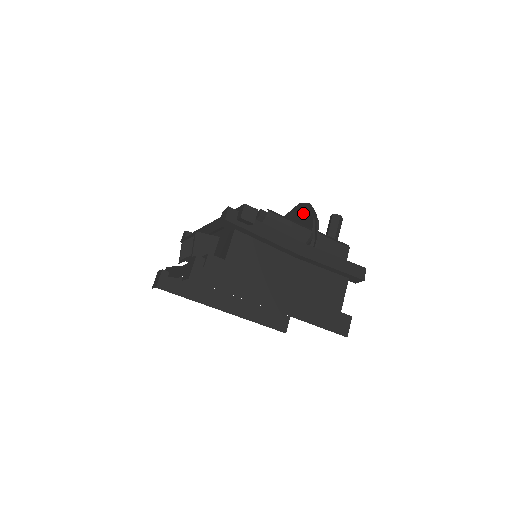
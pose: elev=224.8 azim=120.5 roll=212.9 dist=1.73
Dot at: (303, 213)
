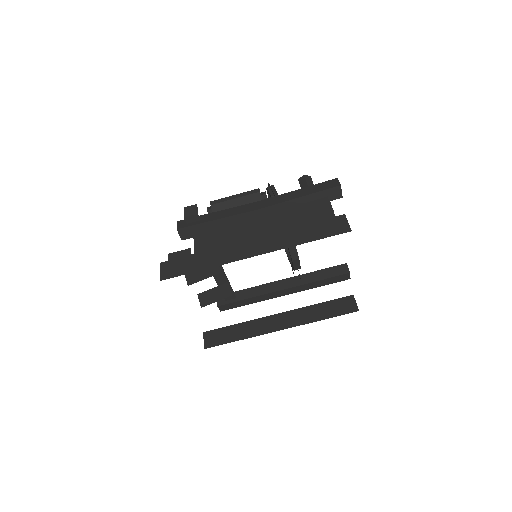
Dot at: occluded
